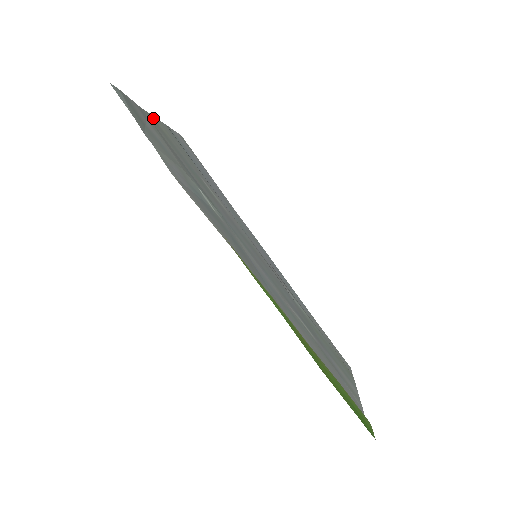
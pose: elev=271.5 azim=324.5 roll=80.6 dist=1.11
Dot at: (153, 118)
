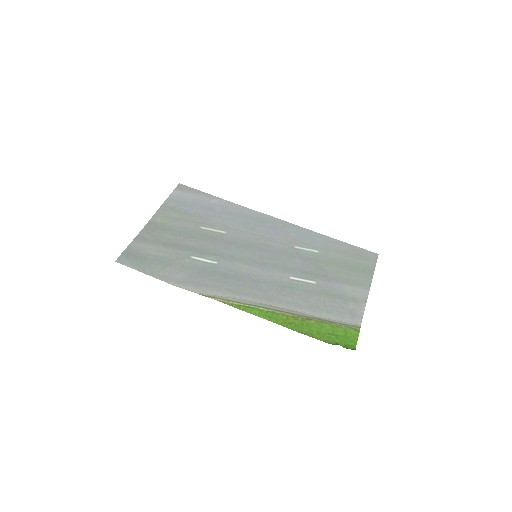
Dot at: (151, 223)
